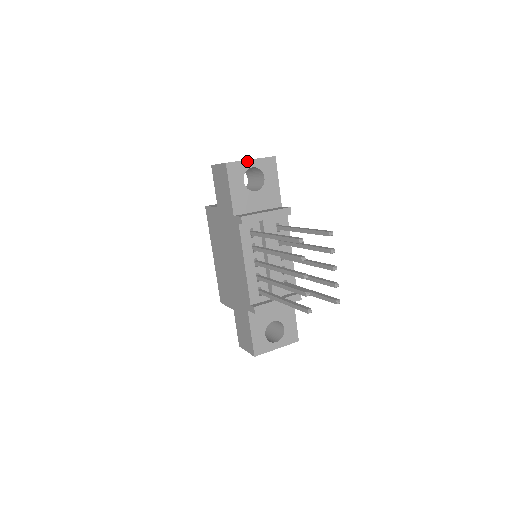
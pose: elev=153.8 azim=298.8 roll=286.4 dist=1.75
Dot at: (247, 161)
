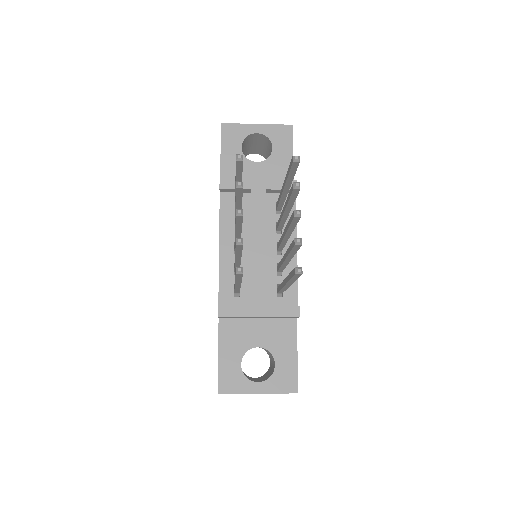
Dot at: (251, 125)
